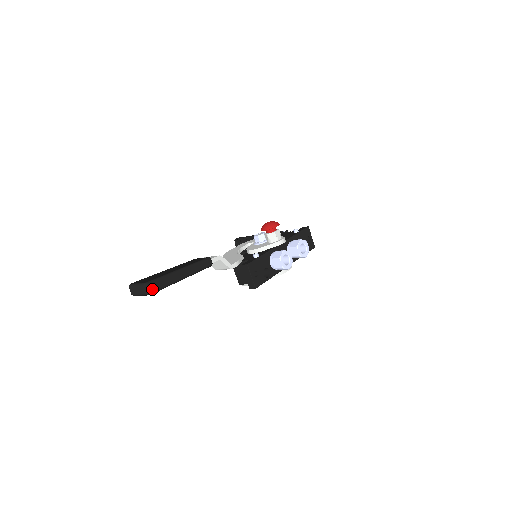
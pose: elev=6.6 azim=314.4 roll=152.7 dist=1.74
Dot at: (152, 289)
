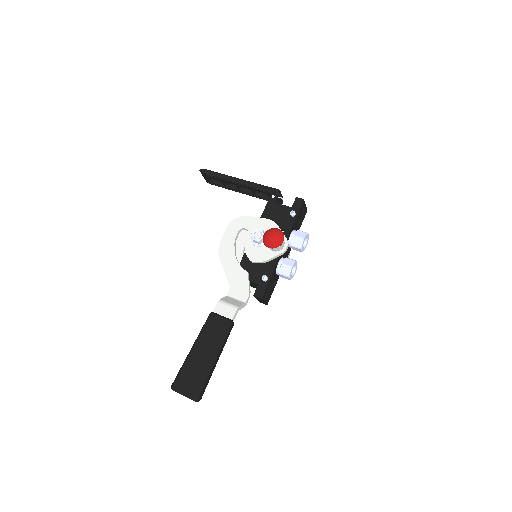
Dot at: (201, 397)
